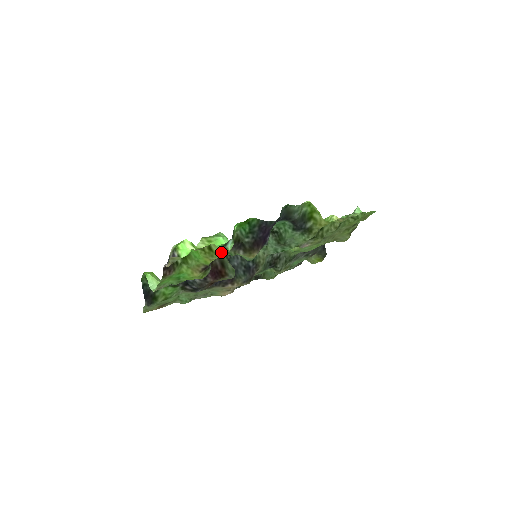
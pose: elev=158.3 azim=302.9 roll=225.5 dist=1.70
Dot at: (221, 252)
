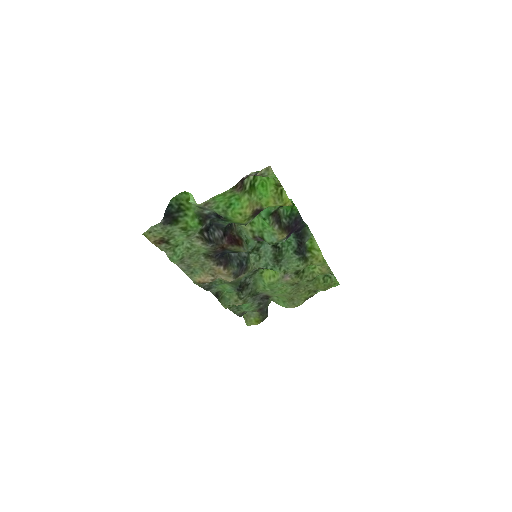
Dot at: (286, 201)
